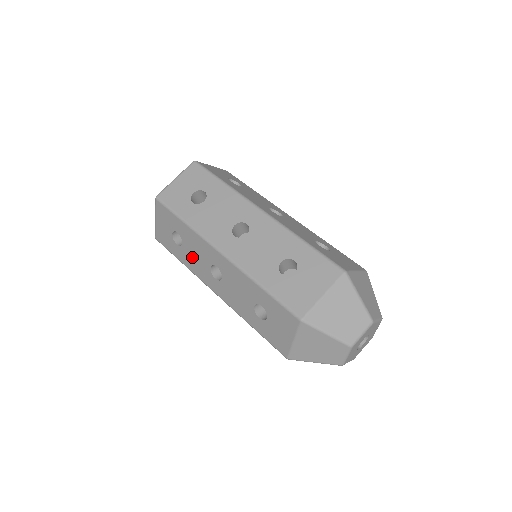
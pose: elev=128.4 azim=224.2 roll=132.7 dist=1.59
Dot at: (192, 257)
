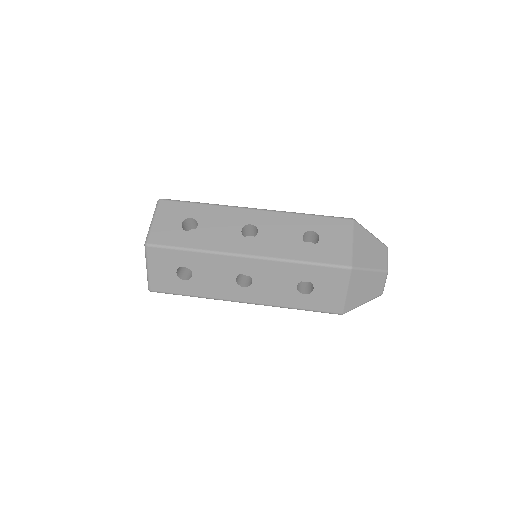
Dot at: occluded
